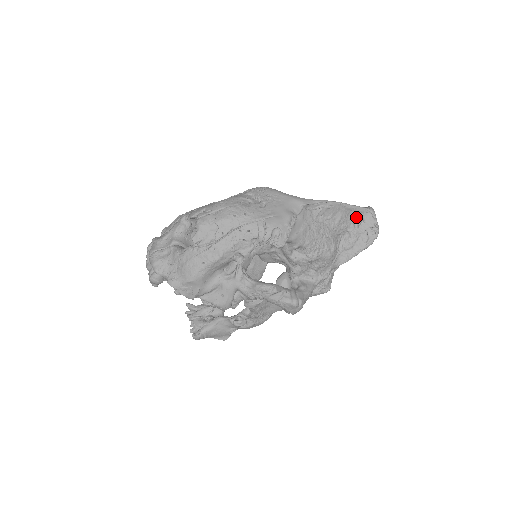
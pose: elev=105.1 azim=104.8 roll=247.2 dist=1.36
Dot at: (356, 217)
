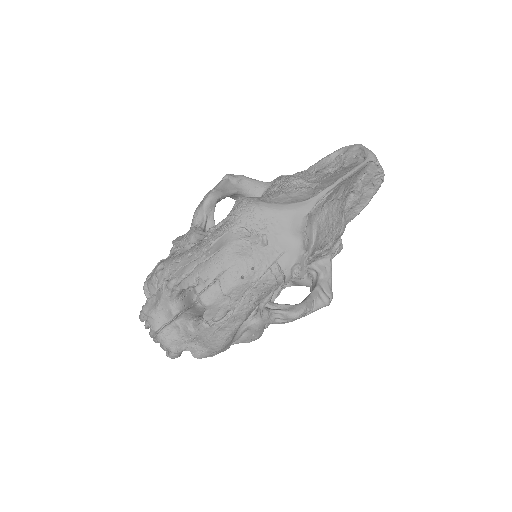
Dot at: (357, 174)
